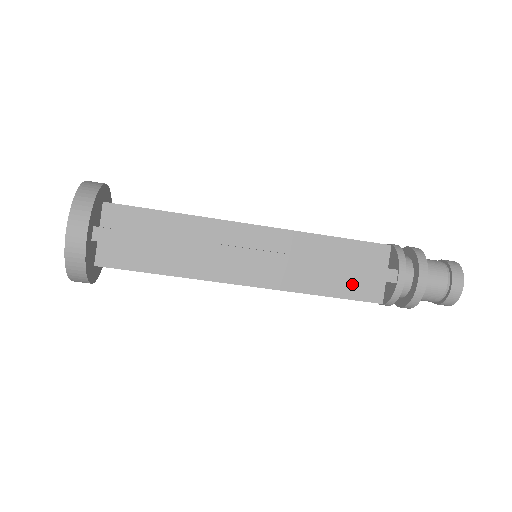
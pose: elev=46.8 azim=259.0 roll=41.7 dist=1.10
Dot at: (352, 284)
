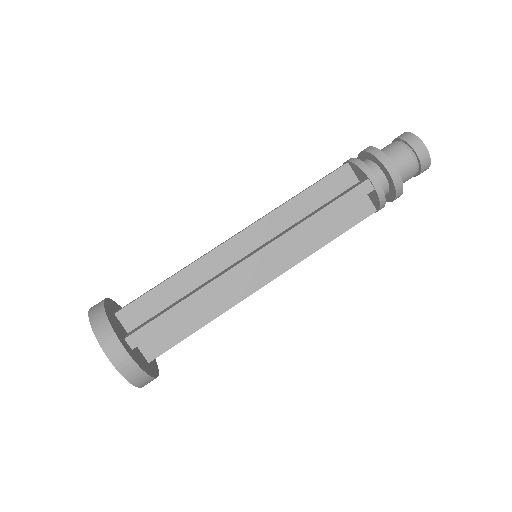
Dot at: (343, 216)
